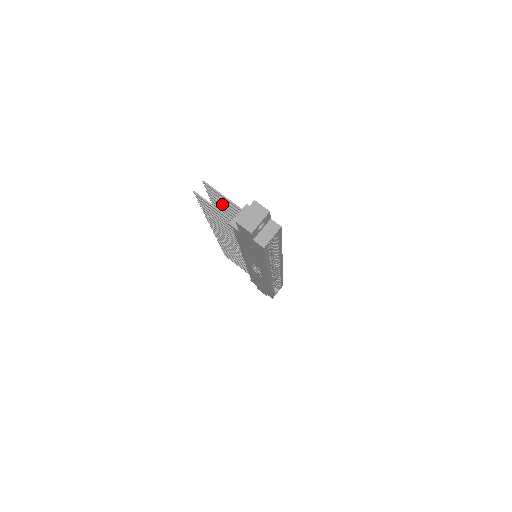
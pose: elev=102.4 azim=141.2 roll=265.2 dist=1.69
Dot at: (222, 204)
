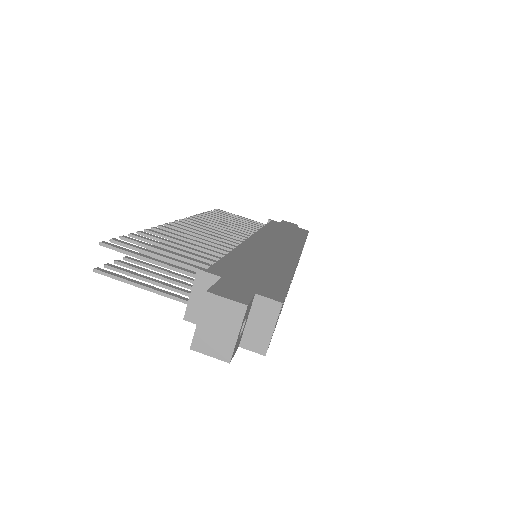
Dot at: (160, 245)
